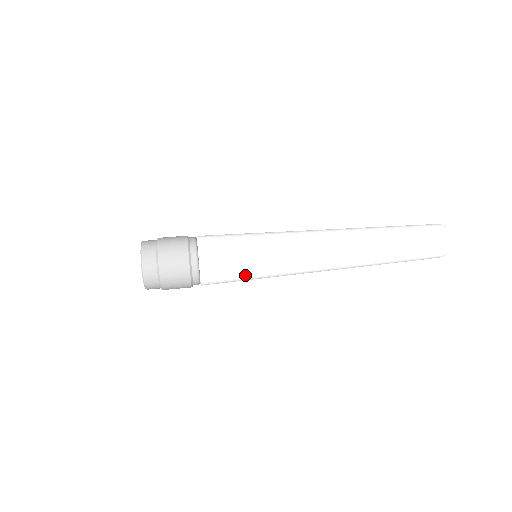
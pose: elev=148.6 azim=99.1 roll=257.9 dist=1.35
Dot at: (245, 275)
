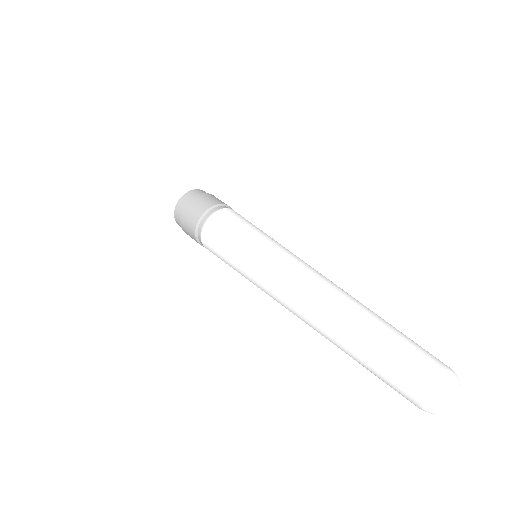
Dot at: (232, 244)
